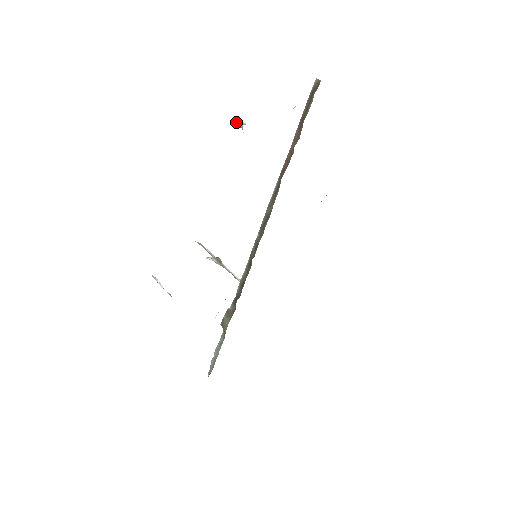
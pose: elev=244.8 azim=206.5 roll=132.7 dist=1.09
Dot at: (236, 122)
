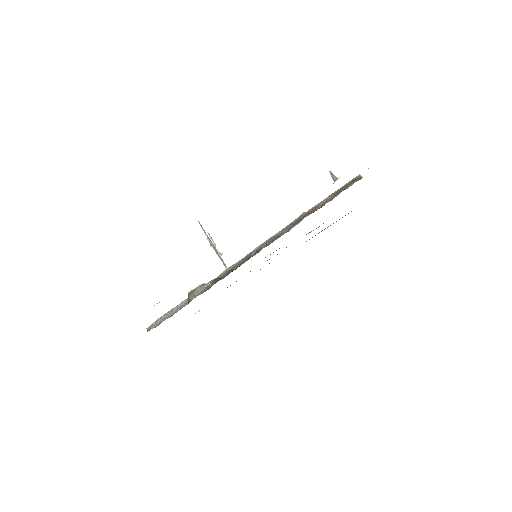
Dot at: (331, 173)
